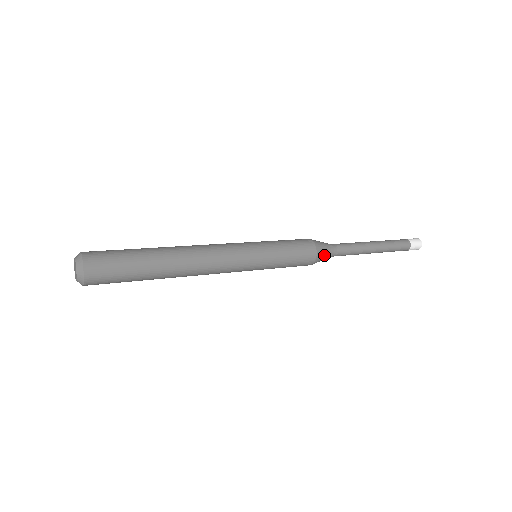
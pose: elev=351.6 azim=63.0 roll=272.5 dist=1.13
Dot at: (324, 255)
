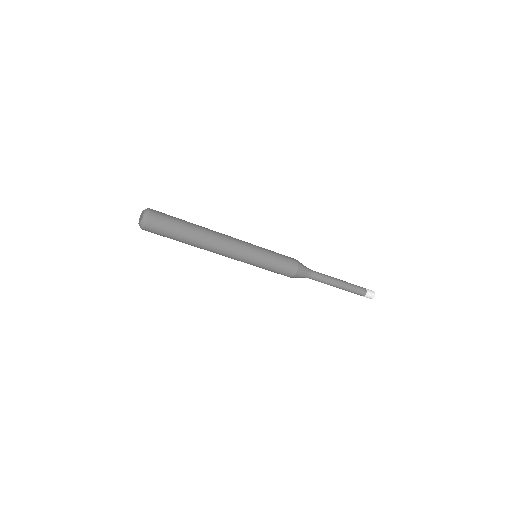
Dot at: (302, 275)
